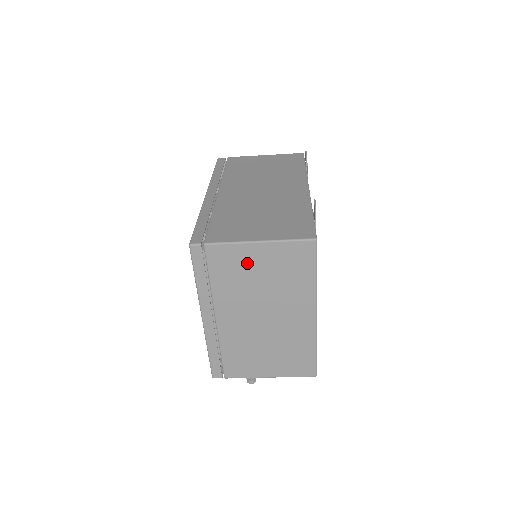
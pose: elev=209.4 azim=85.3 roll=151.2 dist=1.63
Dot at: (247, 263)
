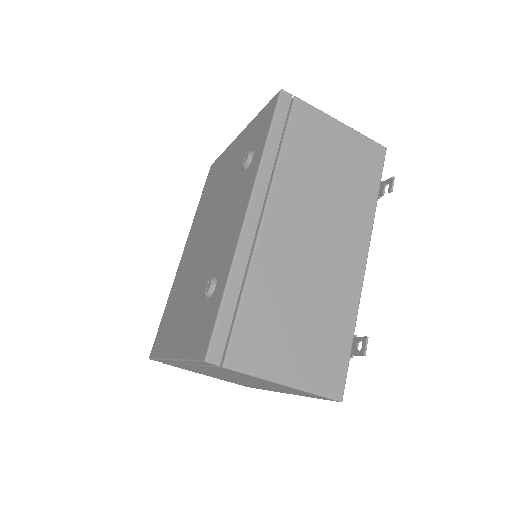
Dot at: (257, 380)
